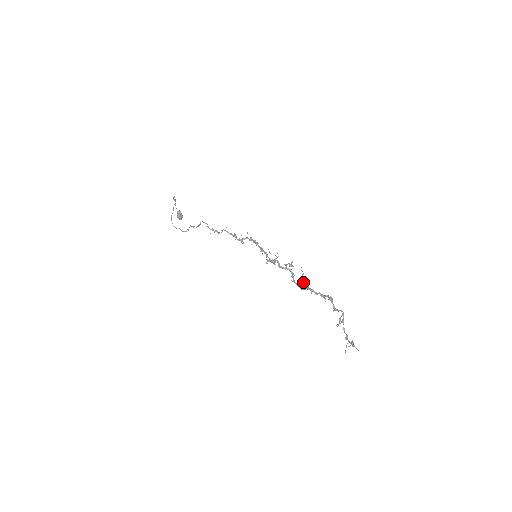
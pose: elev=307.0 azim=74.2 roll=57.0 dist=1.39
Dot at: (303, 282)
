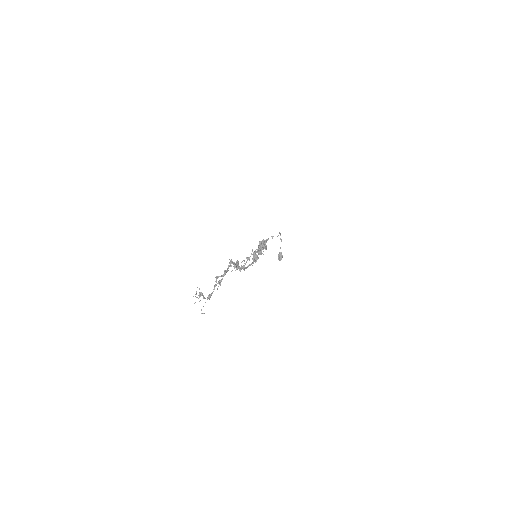
Dot at: (244, 263)
